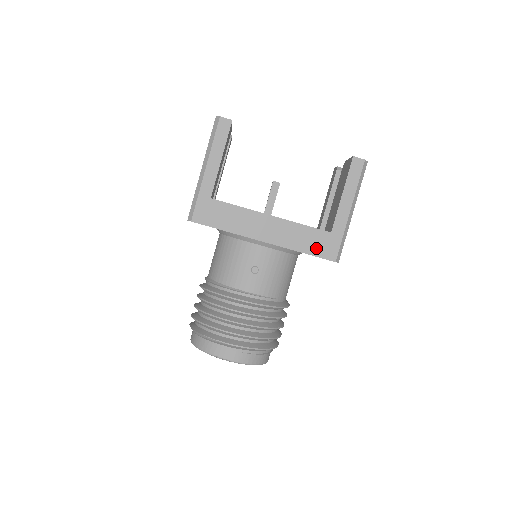
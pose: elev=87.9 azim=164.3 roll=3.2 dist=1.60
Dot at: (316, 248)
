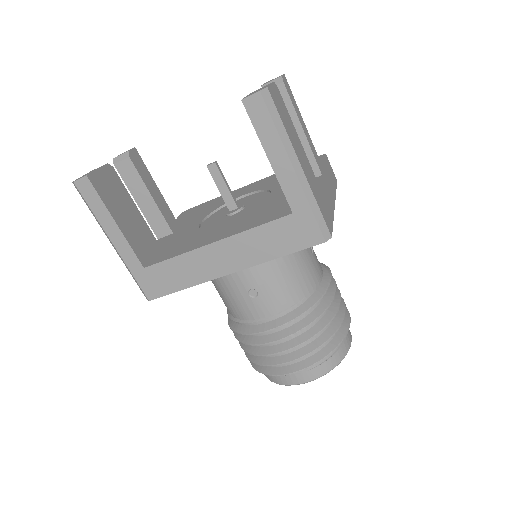
Dot at: (290, 242)
